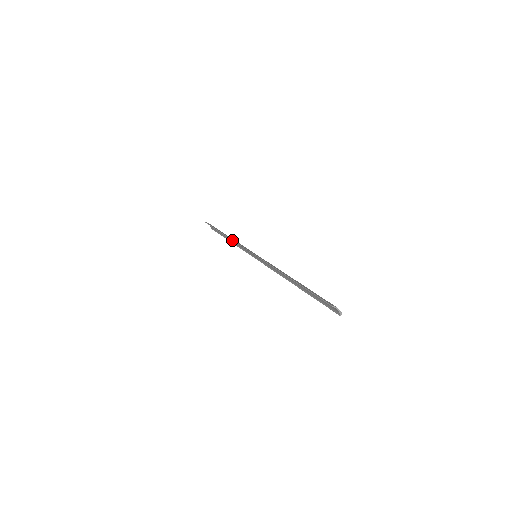
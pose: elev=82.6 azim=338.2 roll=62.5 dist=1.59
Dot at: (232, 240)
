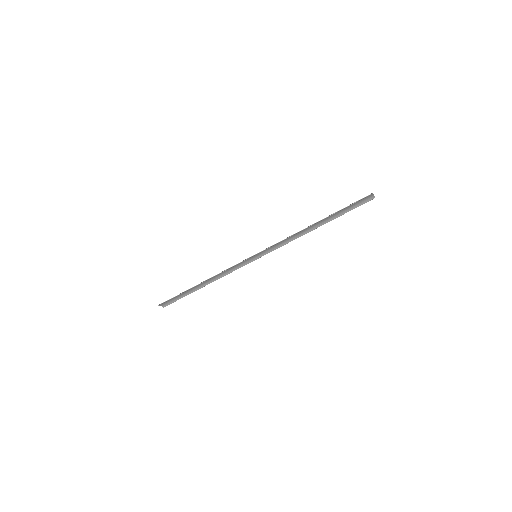
Dot at: (217, 274)
